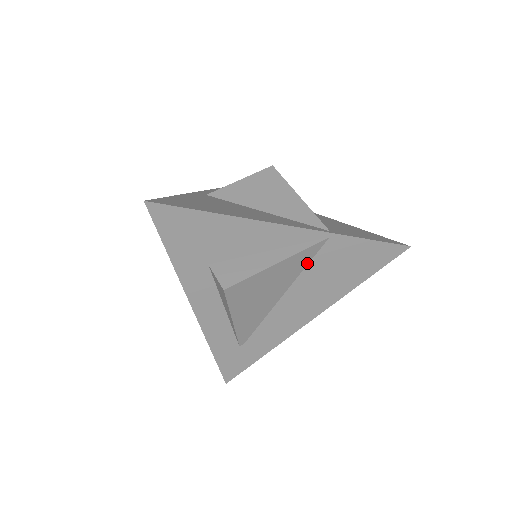
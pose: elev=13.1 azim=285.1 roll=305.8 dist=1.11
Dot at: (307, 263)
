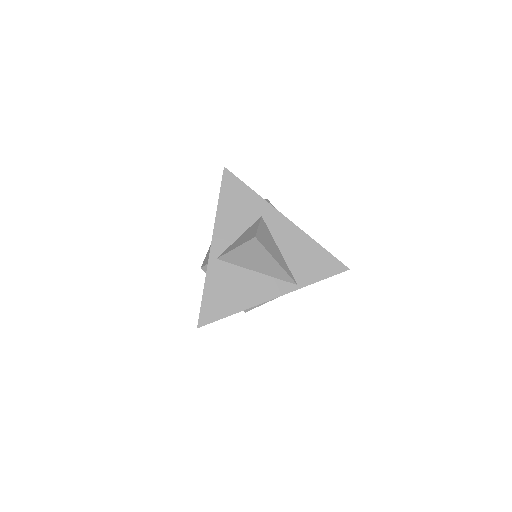
Dot at: occluded
